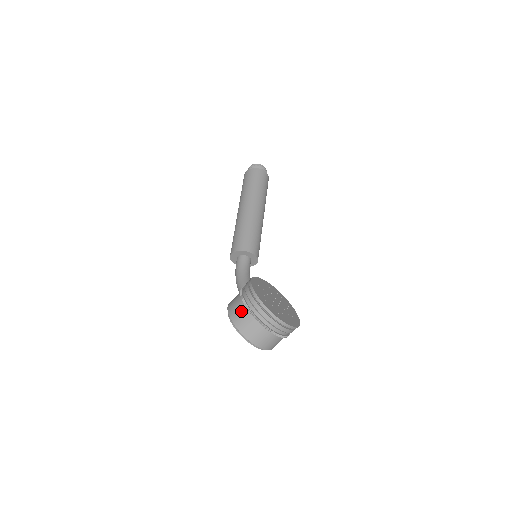
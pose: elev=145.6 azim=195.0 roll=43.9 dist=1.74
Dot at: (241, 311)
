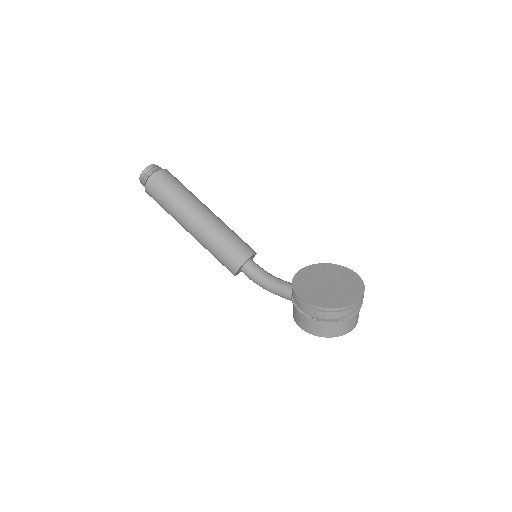
Dot at: (321, 326)
